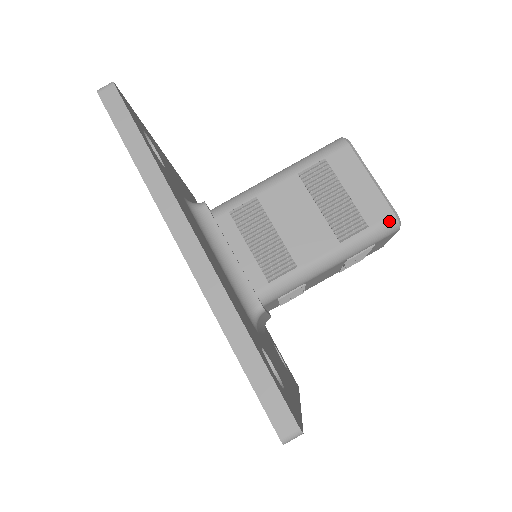
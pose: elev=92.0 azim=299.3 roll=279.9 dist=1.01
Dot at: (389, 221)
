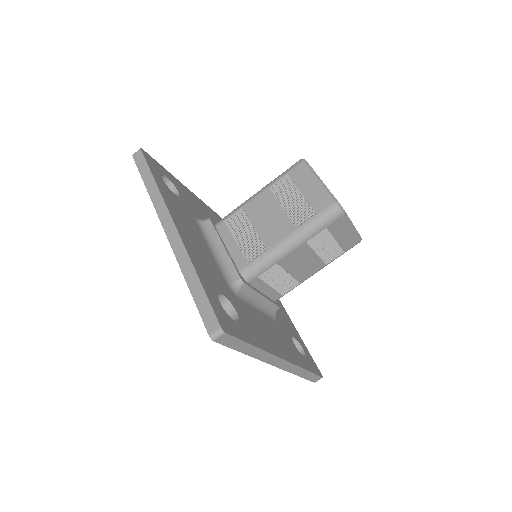
Dot at: occluded
